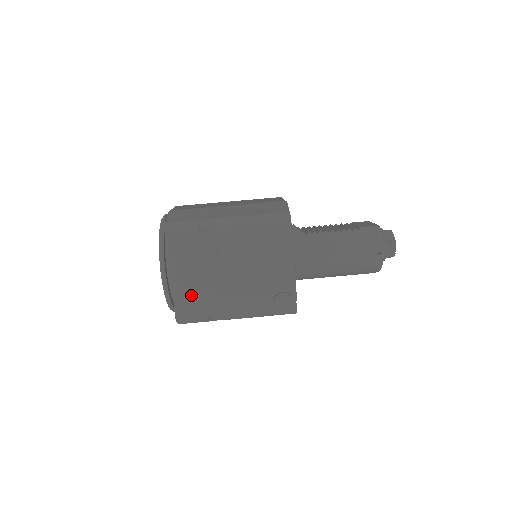
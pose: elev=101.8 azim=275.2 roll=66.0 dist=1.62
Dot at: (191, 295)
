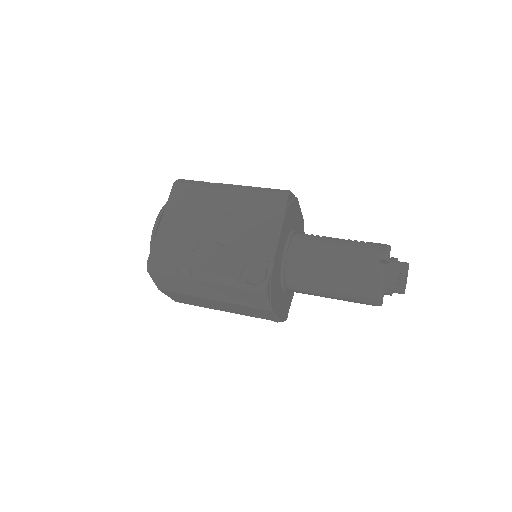
Dot at: (170, 242)
